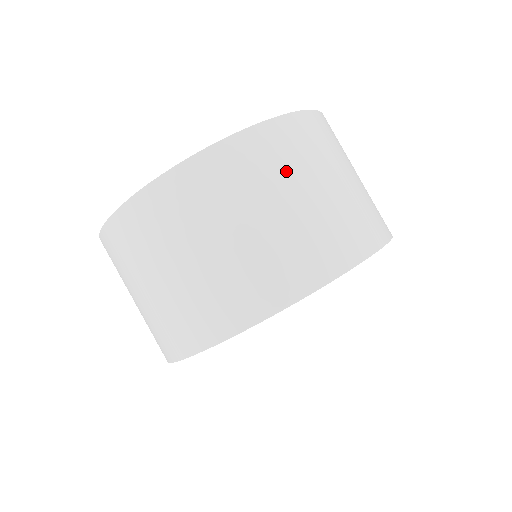
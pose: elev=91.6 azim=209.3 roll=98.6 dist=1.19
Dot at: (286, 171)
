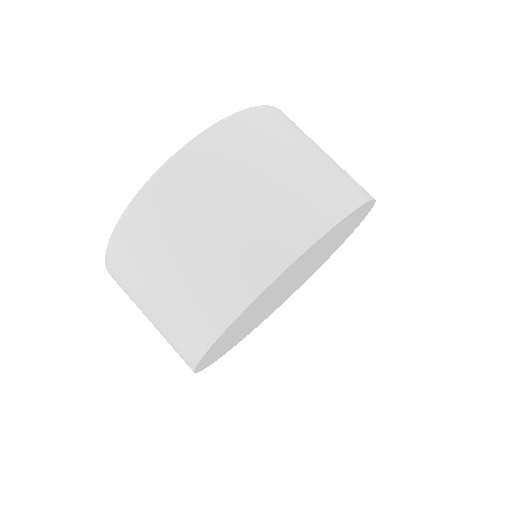
Dot at: (258, 151)
